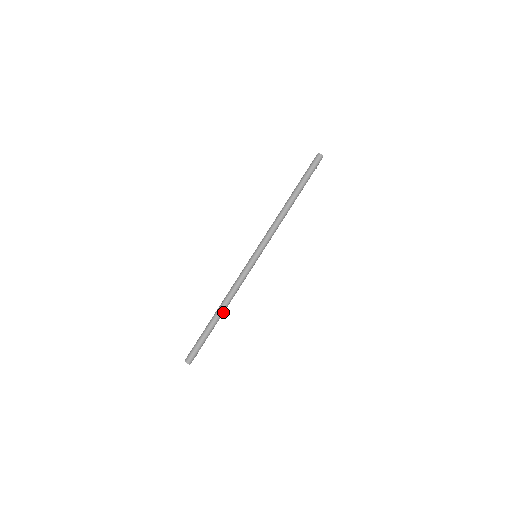
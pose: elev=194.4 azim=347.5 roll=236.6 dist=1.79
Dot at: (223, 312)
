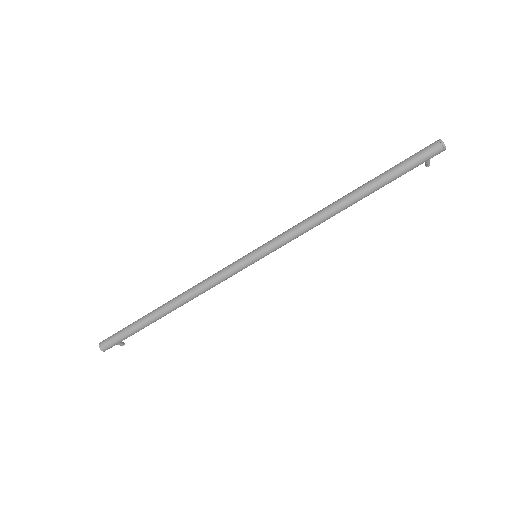
Dot at: (173, 309)
